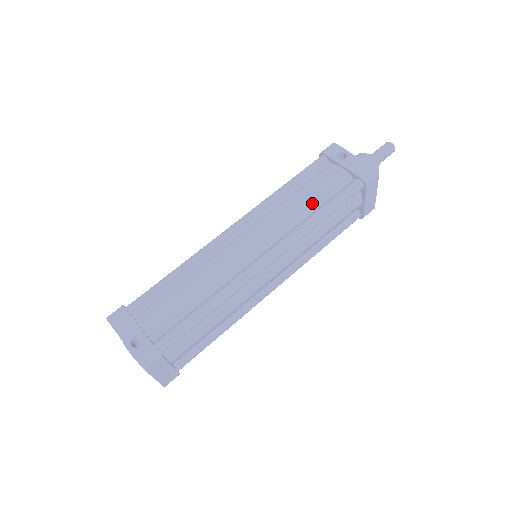
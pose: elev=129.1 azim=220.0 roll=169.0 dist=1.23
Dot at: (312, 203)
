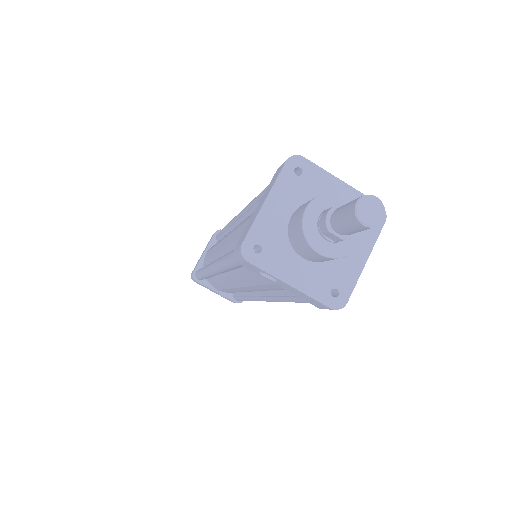
Dot at: (273, 289)
